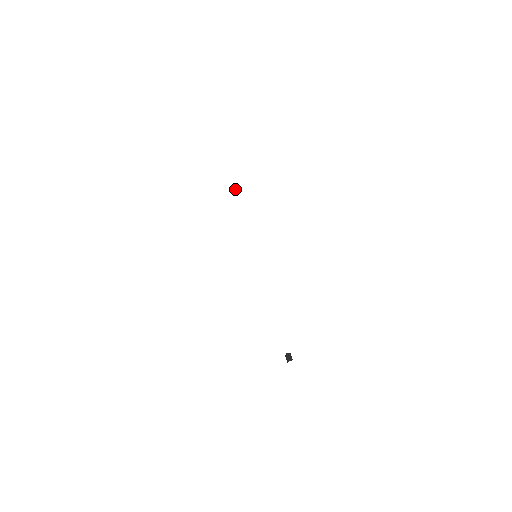
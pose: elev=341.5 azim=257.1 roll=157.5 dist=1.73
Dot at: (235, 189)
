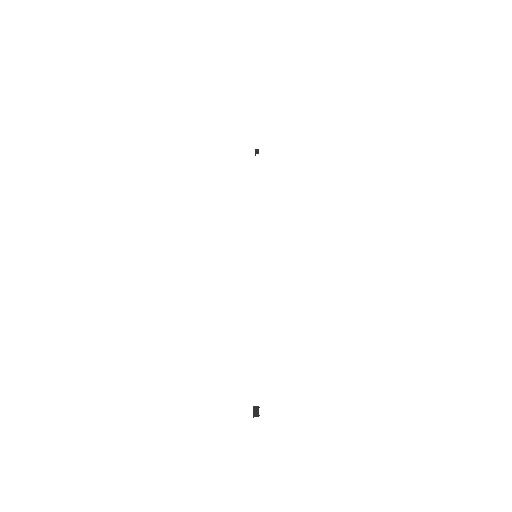
Dot at: (256, 152)
